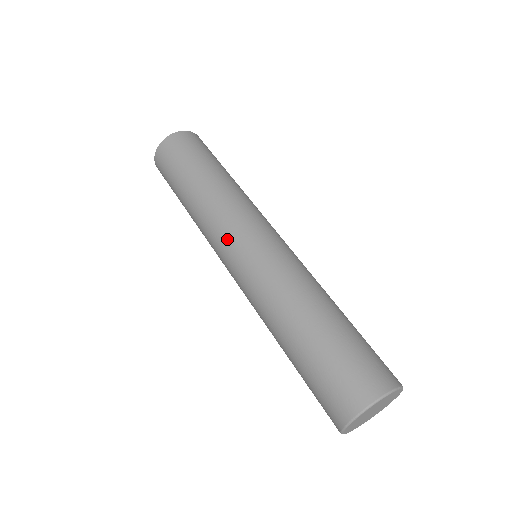
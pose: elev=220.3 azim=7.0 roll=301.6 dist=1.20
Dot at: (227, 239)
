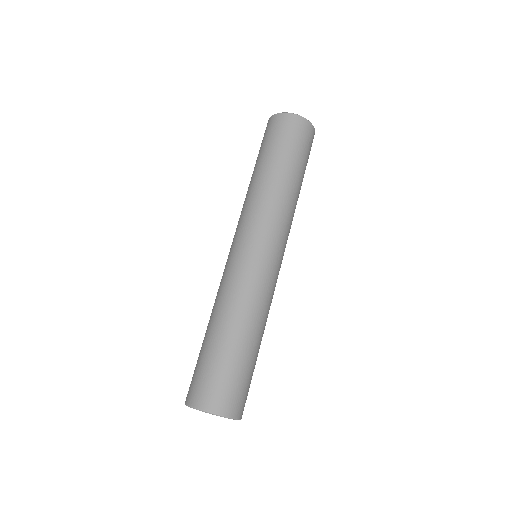
Dot at: (242, 231)
